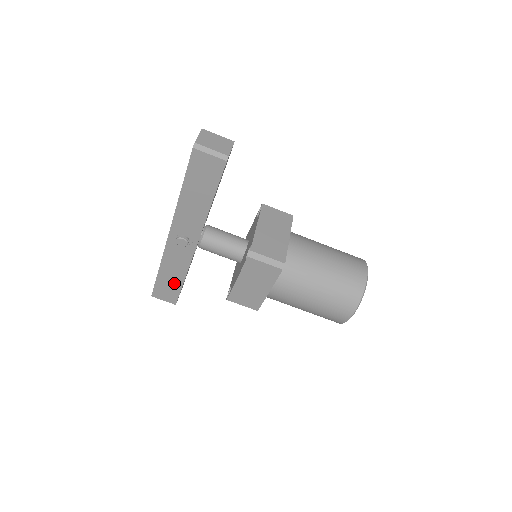
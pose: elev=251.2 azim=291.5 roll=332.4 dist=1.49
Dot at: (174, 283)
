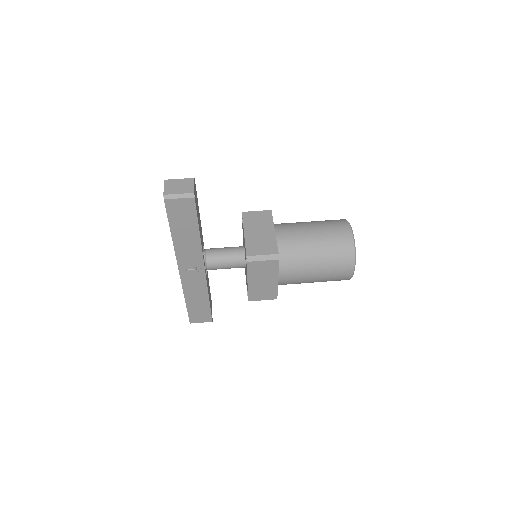
Dot at: (202, 306)
